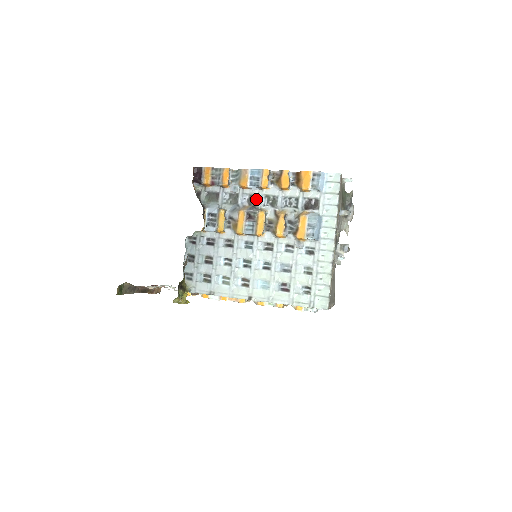
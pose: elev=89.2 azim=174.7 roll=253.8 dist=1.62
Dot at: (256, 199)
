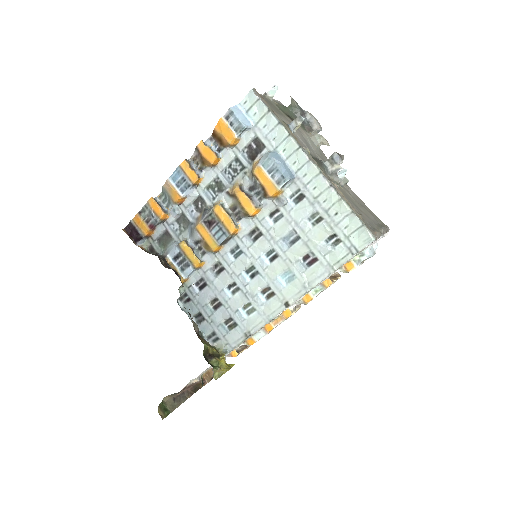
Dot at: (201, 200)
